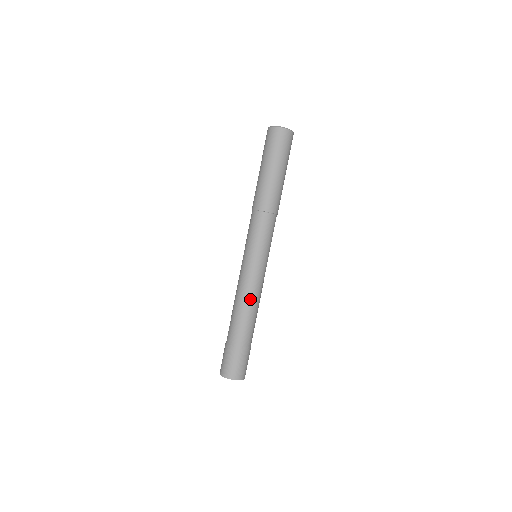
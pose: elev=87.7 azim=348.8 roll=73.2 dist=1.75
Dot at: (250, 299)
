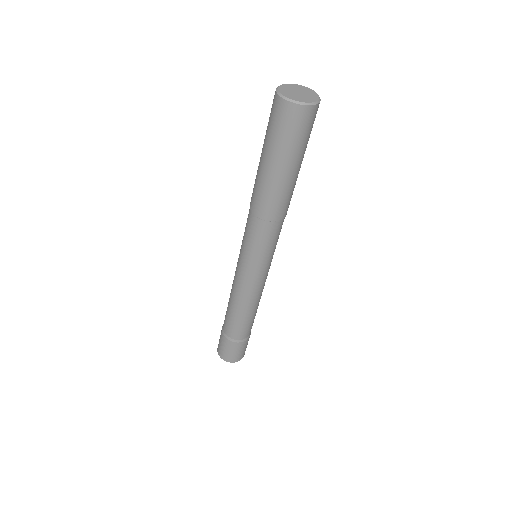
Dot at: (236, 300)
